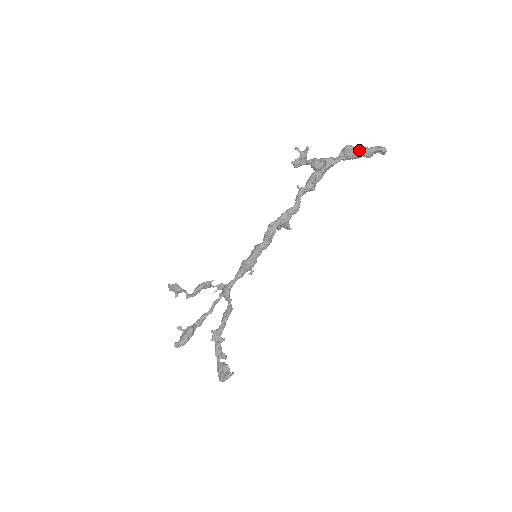
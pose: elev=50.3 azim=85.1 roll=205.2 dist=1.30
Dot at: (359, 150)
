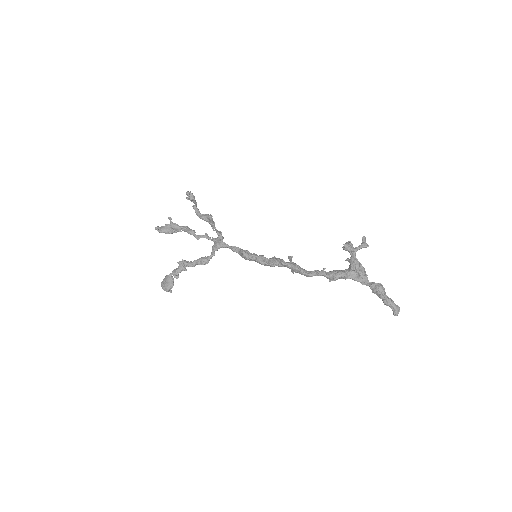
Dot at: (384, 297)
